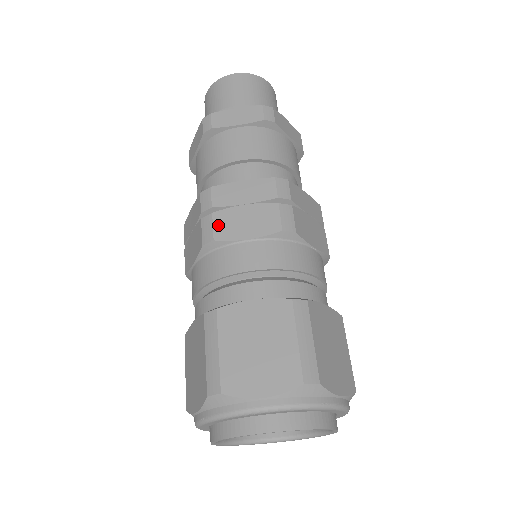
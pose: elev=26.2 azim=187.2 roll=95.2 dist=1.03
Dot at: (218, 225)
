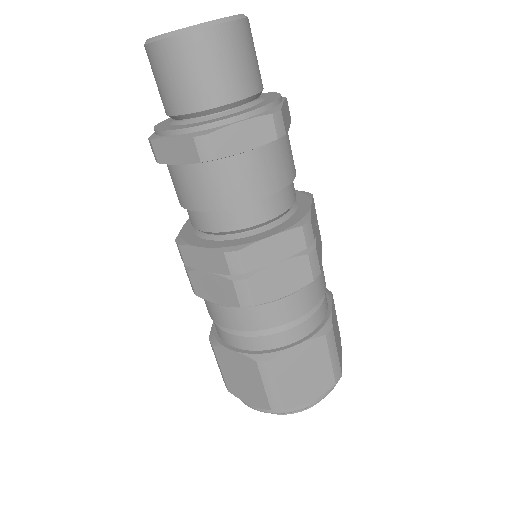
Dot at: (256, 290)
